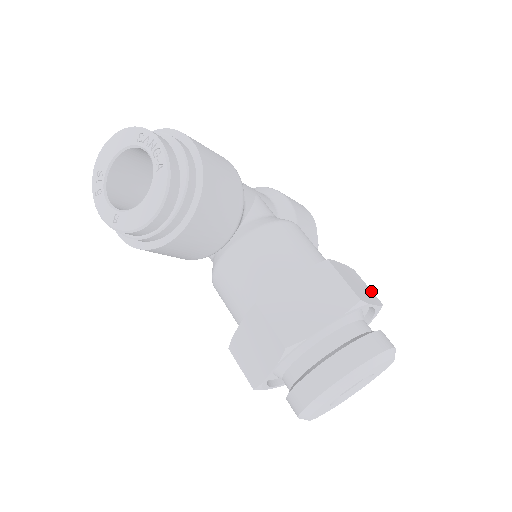
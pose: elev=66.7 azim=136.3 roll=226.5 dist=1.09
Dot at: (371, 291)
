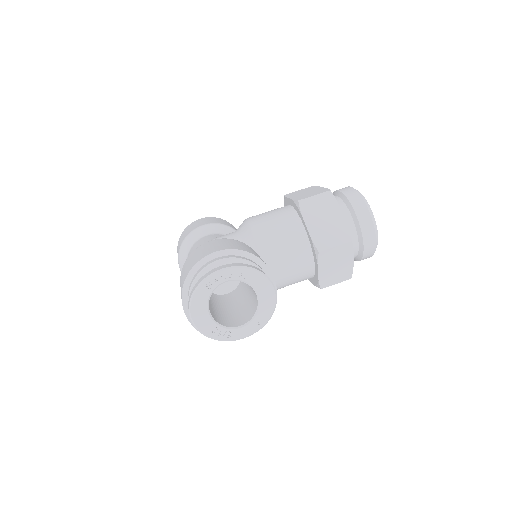
Dot at: (303, 189)
